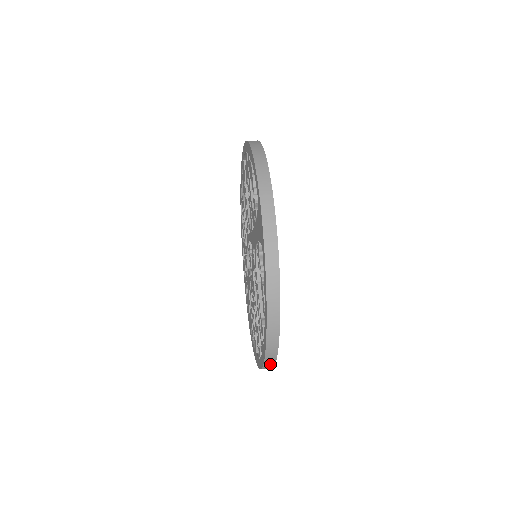
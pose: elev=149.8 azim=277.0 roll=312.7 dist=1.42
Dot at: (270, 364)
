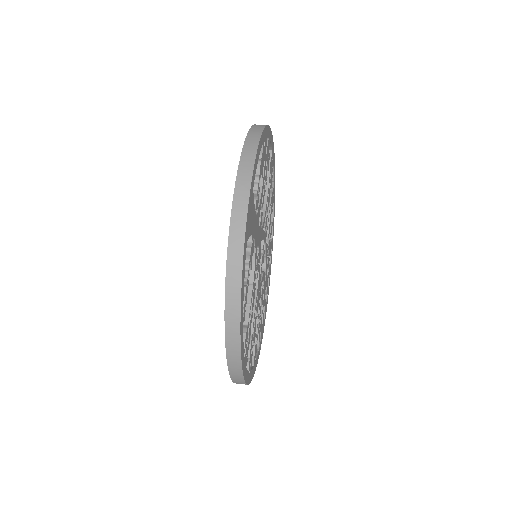
Dot at: (238, 379)
